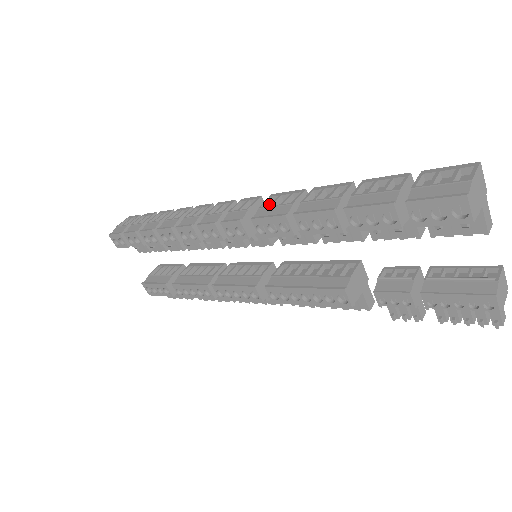
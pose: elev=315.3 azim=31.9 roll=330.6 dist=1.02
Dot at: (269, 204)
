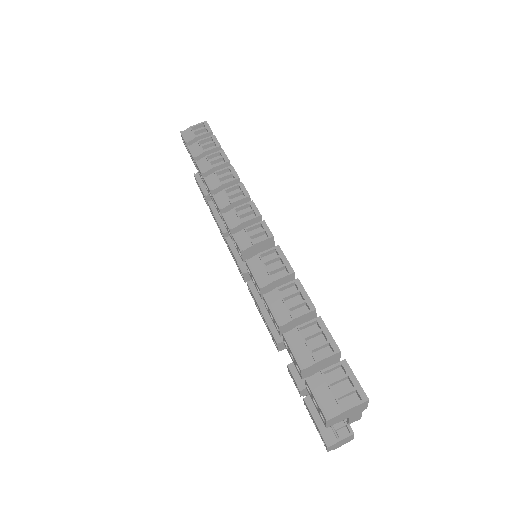
Dot at: (270, 253)
